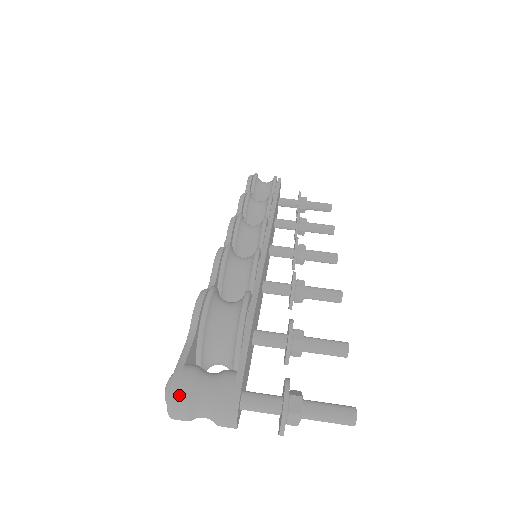
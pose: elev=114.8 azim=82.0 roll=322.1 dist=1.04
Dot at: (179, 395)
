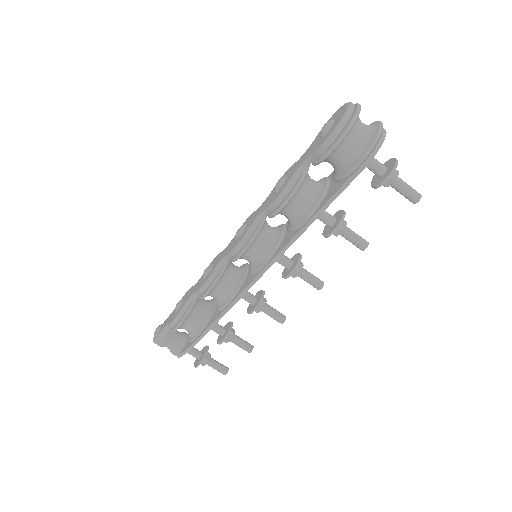
Dot at: occluded
